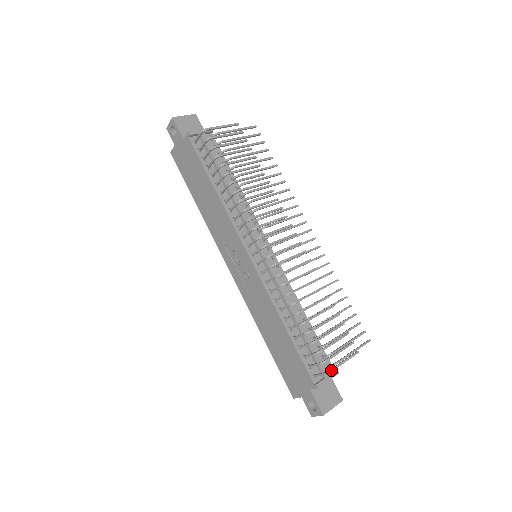
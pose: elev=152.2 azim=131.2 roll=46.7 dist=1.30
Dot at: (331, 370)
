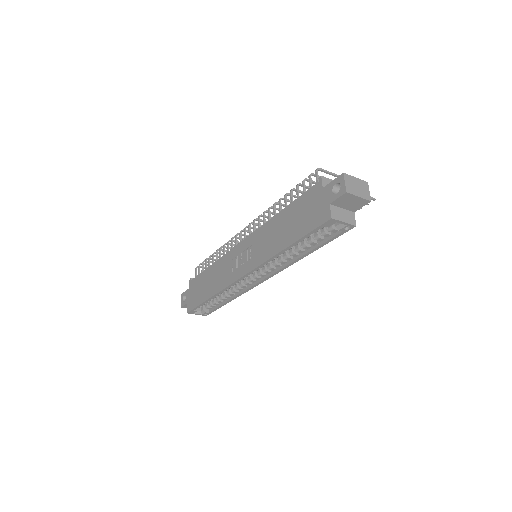
Dot at: (319, 169)
